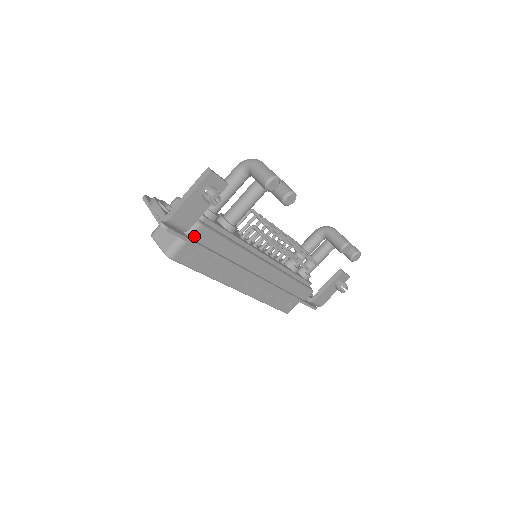
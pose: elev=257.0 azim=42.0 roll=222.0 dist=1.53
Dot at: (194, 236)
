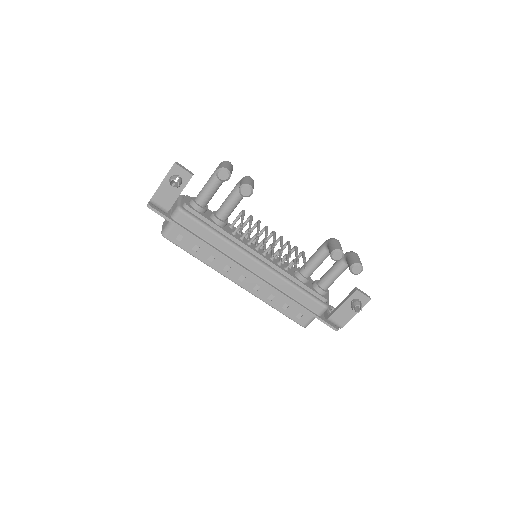
Dot at: (177, 219)
